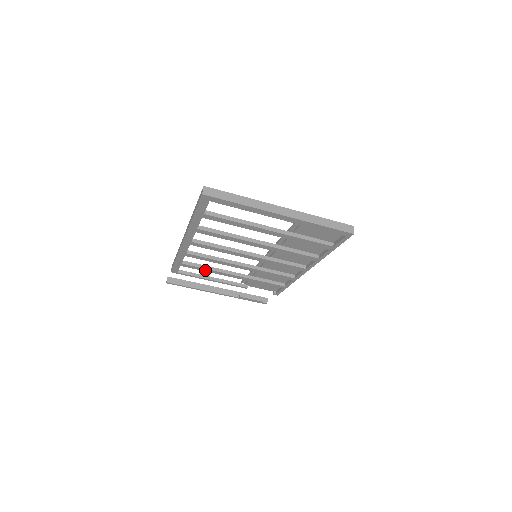
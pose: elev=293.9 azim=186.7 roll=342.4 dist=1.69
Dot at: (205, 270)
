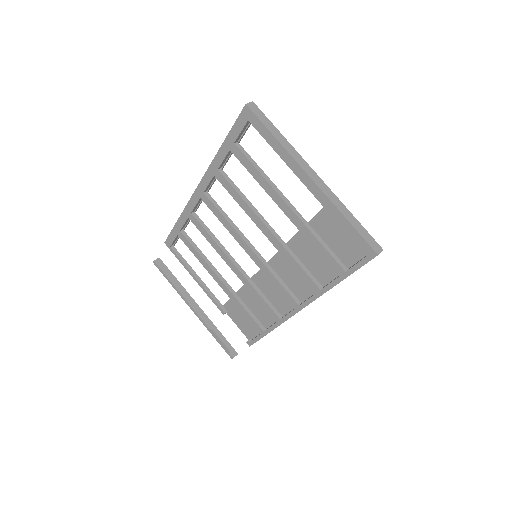
Dot at: (197, 255)
